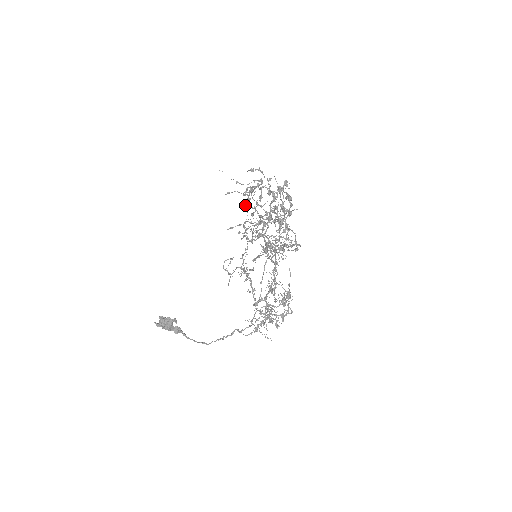
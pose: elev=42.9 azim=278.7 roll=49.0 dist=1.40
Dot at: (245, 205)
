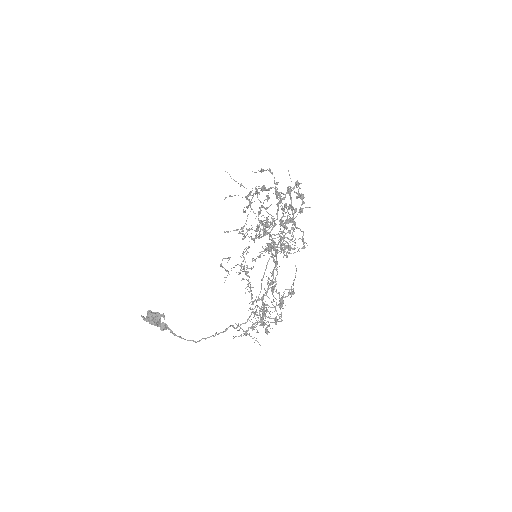
Dot at: occluded
